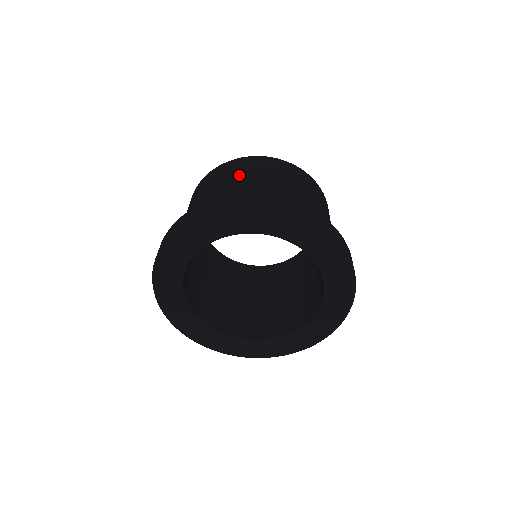
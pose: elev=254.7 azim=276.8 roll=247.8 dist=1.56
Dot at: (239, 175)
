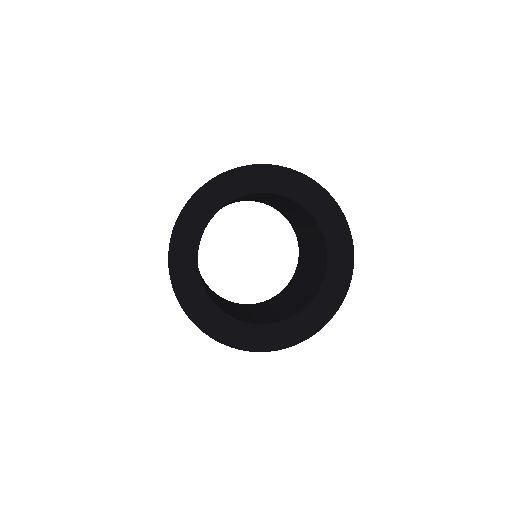
Dot at: occluded
